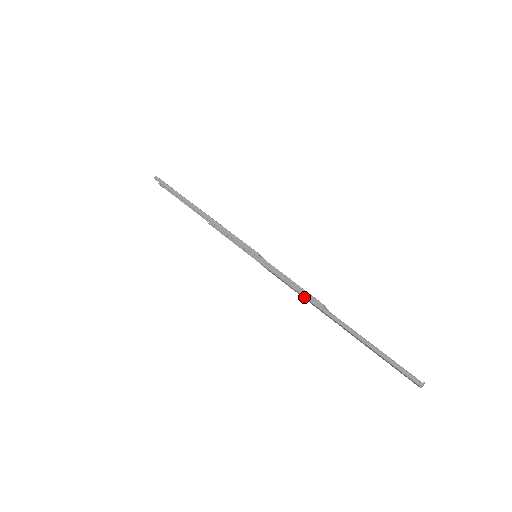
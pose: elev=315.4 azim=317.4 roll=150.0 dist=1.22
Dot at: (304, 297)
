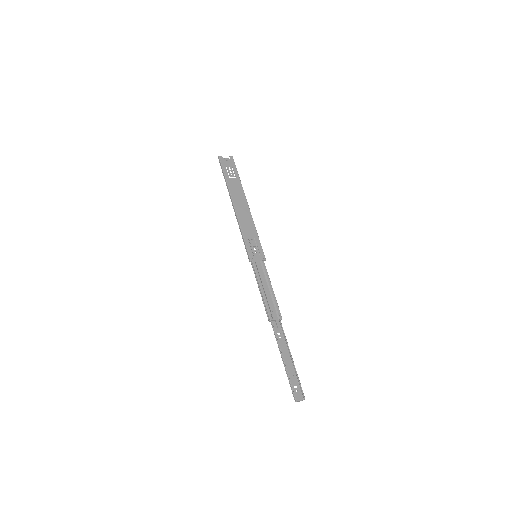
Dot at: (266, 306)
